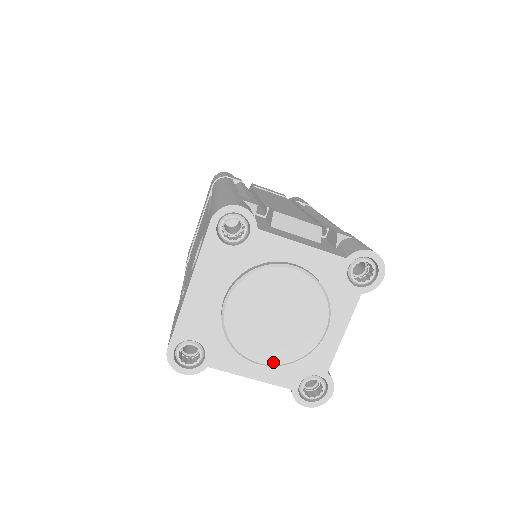
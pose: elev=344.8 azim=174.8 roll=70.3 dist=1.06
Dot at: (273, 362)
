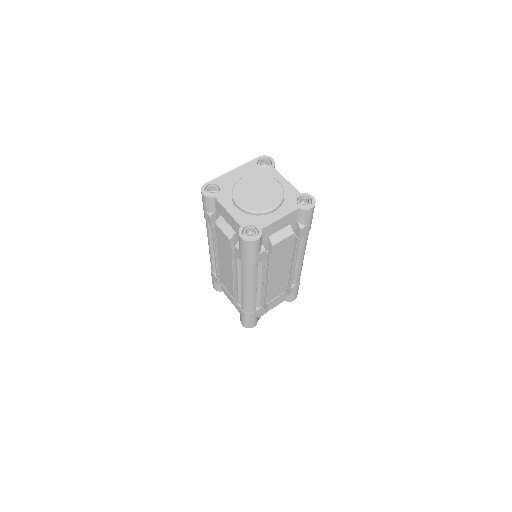
Dot at: (243, 206)
